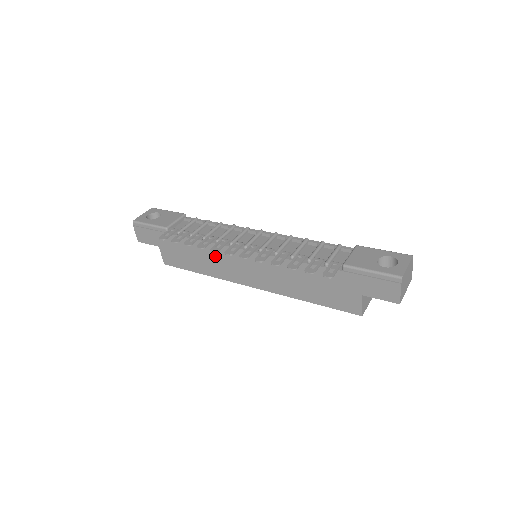
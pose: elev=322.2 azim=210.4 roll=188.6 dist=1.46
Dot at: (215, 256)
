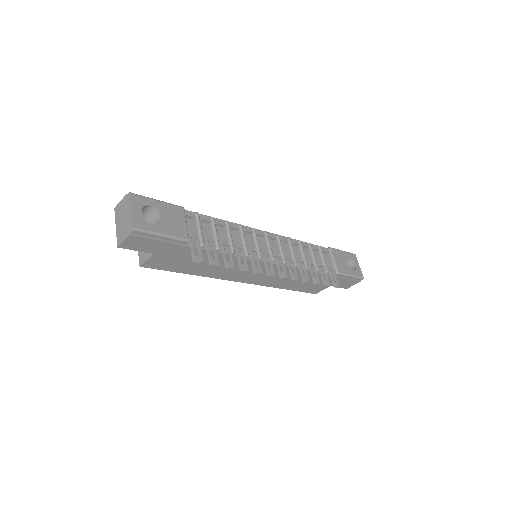
Dot at: occluded
